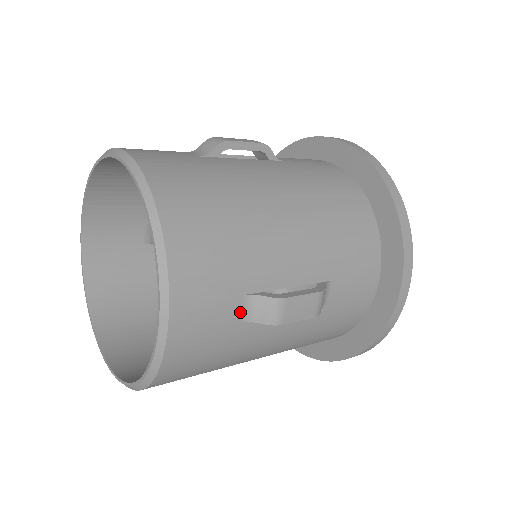
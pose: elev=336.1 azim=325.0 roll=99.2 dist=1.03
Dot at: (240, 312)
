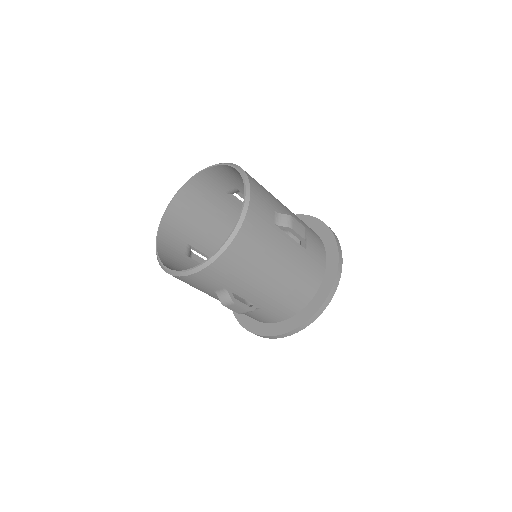
Dot at: (274, 218)
